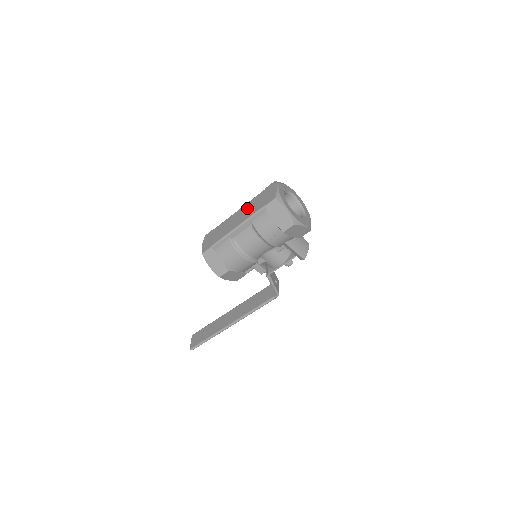
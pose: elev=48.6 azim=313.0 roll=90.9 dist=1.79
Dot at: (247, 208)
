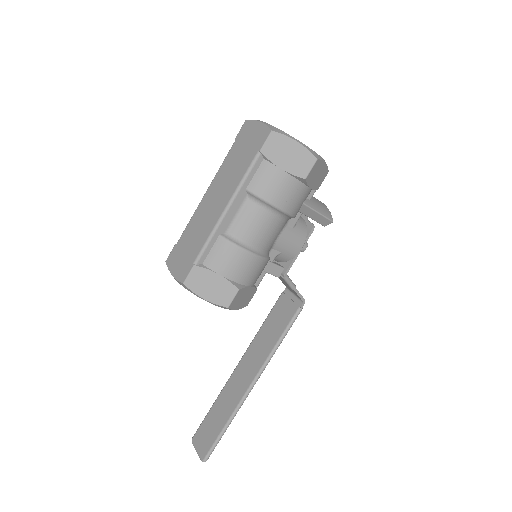
Dot at: (223, 178)
